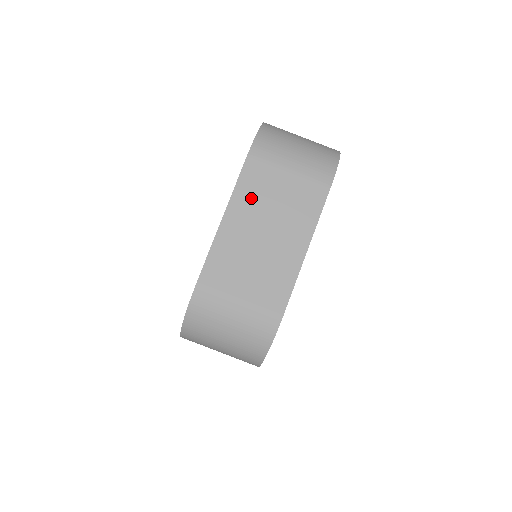
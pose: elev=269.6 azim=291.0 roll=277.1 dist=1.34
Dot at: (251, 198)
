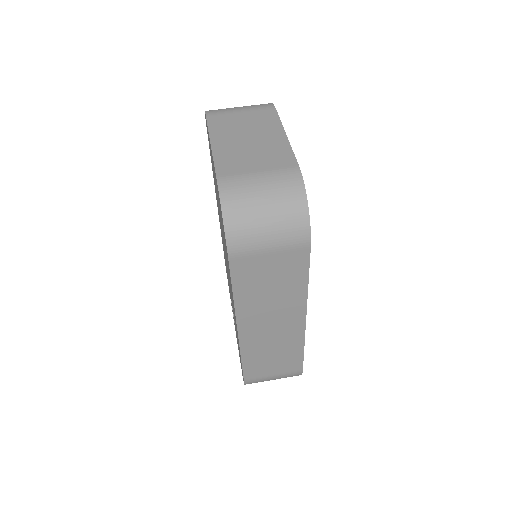
Dot at: (224, 129)
